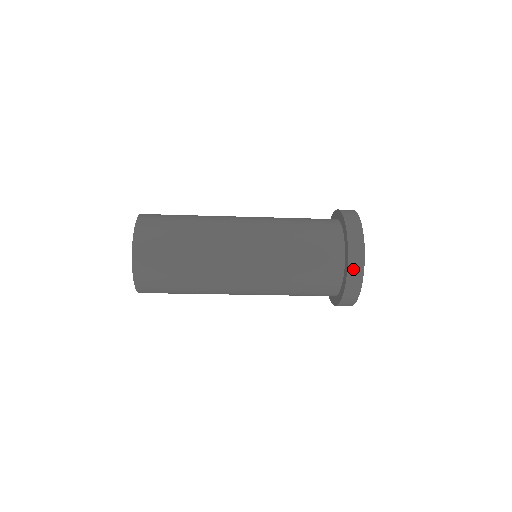
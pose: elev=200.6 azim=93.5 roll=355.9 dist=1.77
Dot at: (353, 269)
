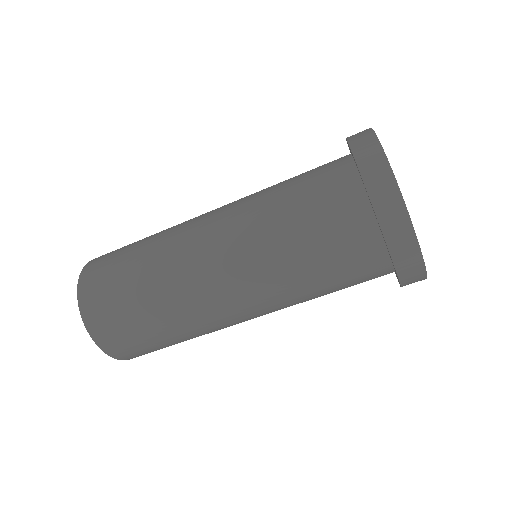
Dot at: (394, 236)
